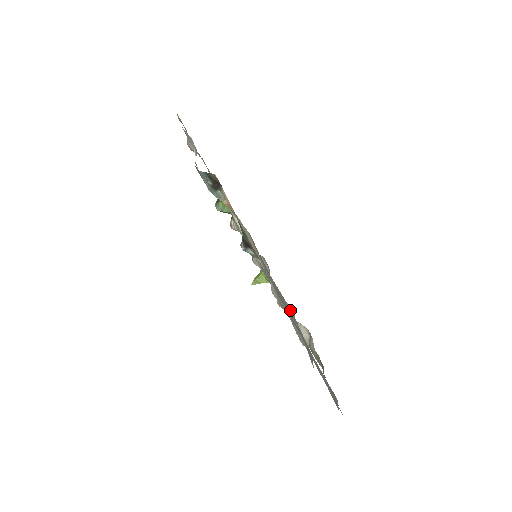
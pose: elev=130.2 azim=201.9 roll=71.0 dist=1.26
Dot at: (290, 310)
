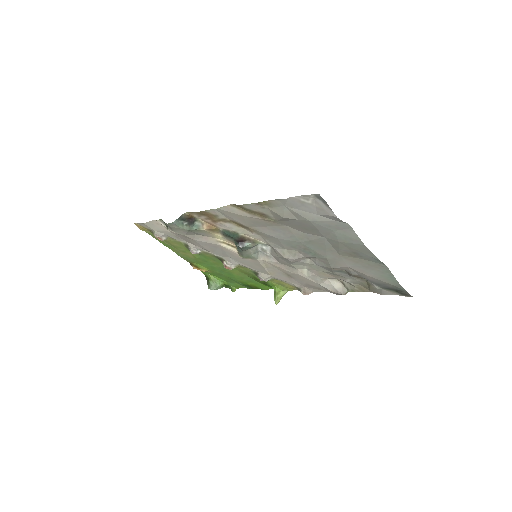
Dot at: (299, 233)
